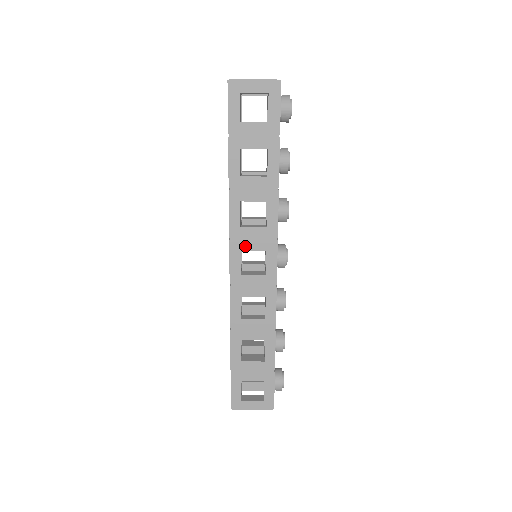
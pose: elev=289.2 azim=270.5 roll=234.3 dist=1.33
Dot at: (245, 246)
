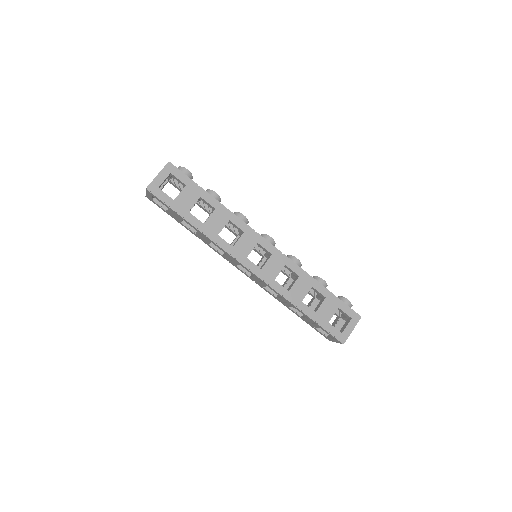
Dot at: (246, 253)
